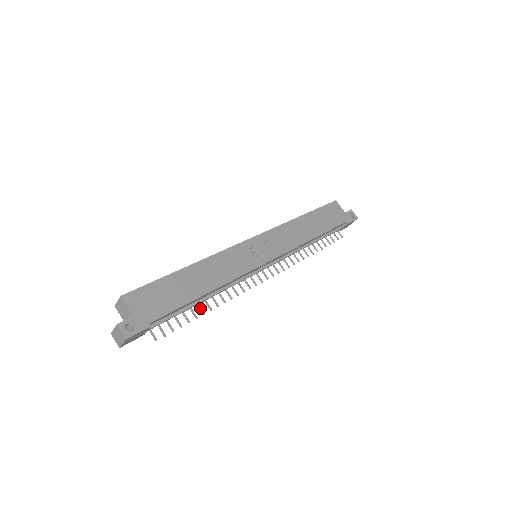
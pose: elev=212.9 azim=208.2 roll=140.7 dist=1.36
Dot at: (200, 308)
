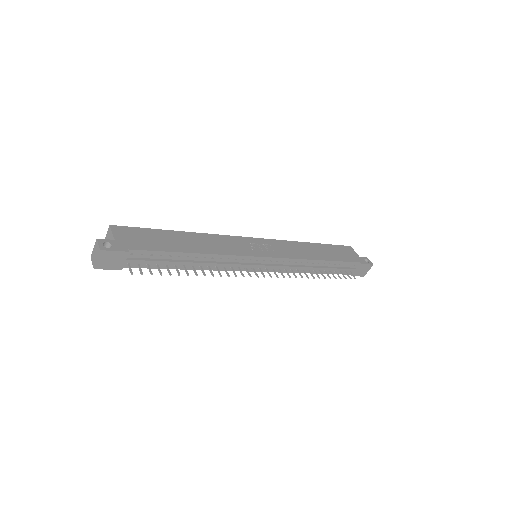
Dot at: (186, 270)
